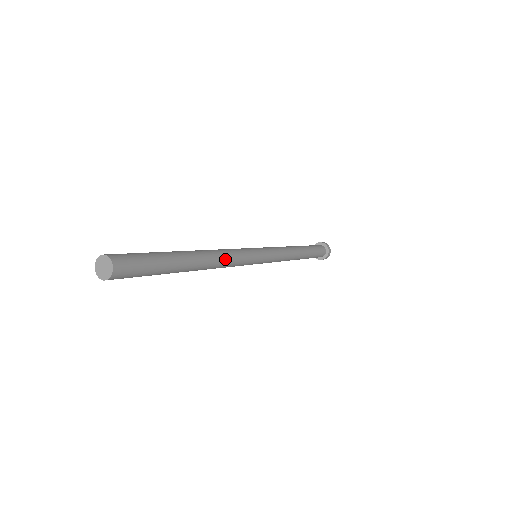
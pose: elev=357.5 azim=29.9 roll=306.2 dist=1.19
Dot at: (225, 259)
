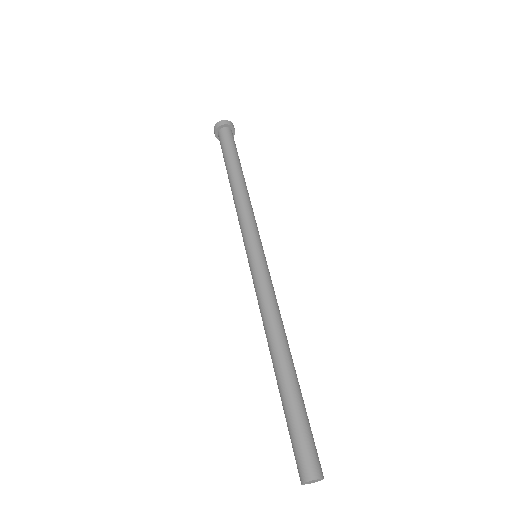
Dot at: (281, 319)
